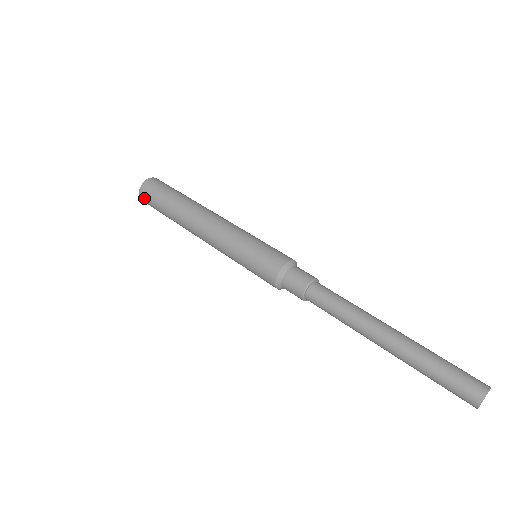
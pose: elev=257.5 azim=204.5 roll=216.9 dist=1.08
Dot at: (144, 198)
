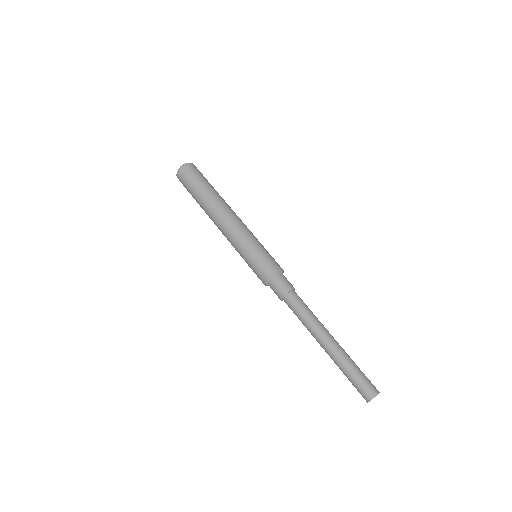
Dot at: (180, 178)
